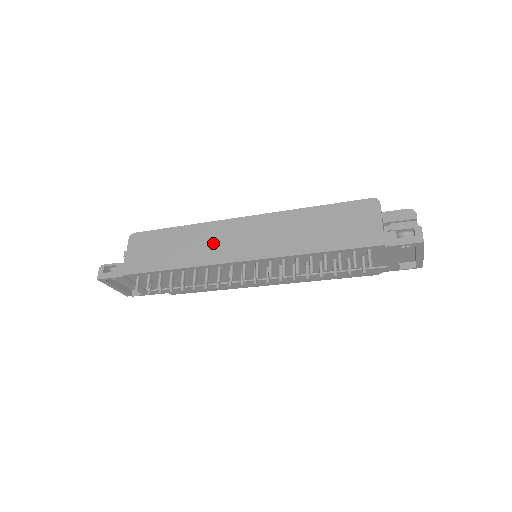
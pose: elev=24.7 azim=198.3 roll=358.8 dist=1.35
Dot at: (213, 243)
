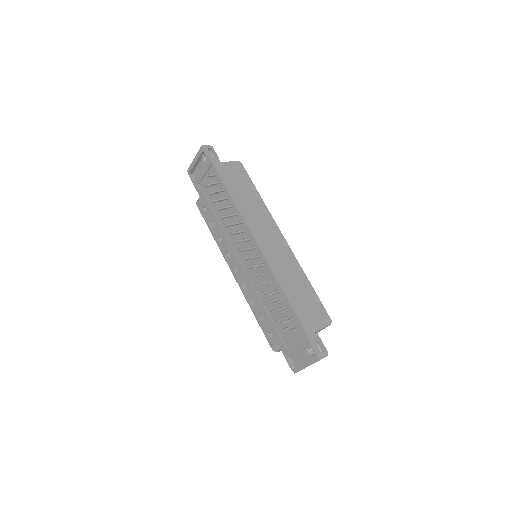
Dot at: (260, 221)
